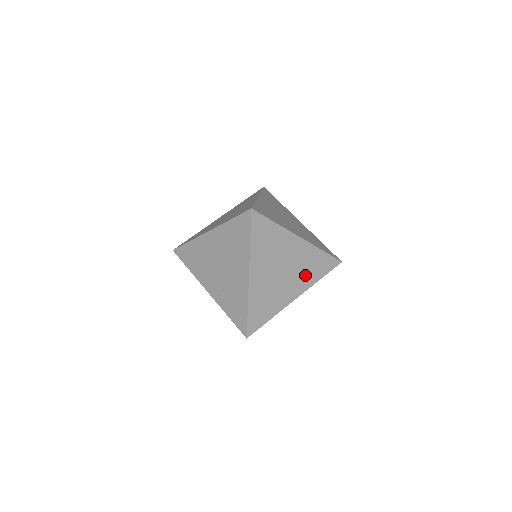
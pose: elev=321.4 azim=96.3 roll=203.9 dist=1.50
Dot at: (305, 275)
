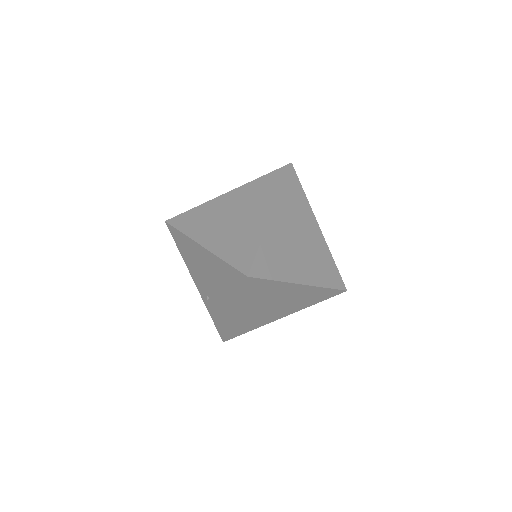
Dot at: (300, 304)
